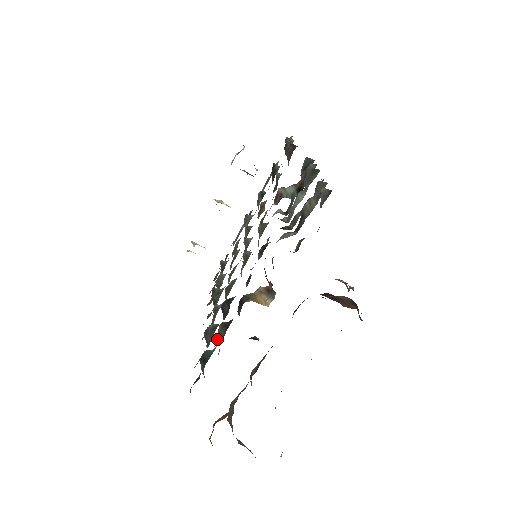
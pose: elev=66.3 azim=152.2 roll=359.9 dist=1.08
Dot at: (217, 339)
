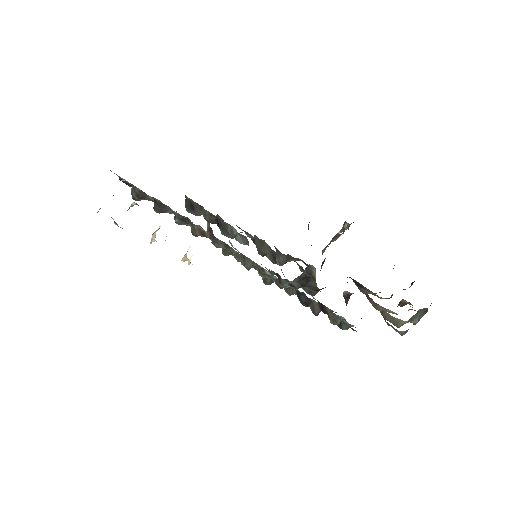
Dot at: occluded
